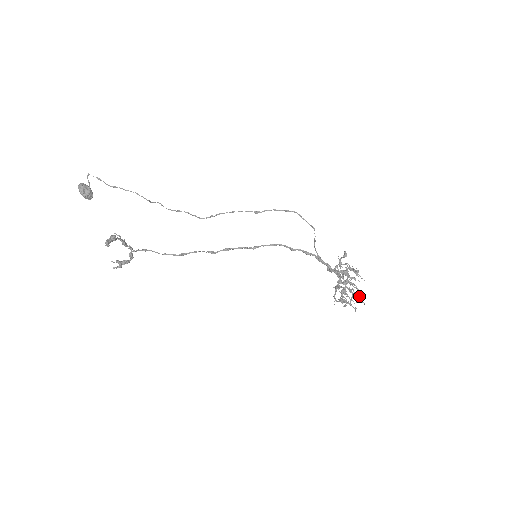
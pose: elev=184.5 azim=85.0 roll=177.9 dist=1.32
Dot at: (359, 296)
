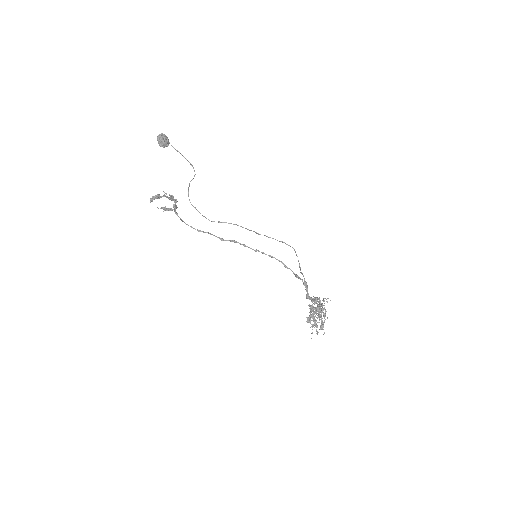
Dot at: (320, 328)
